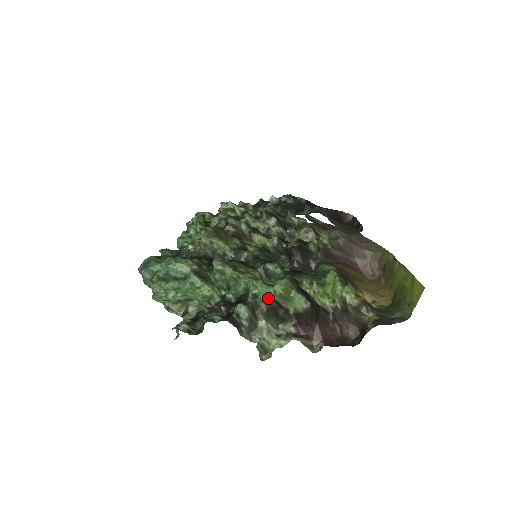
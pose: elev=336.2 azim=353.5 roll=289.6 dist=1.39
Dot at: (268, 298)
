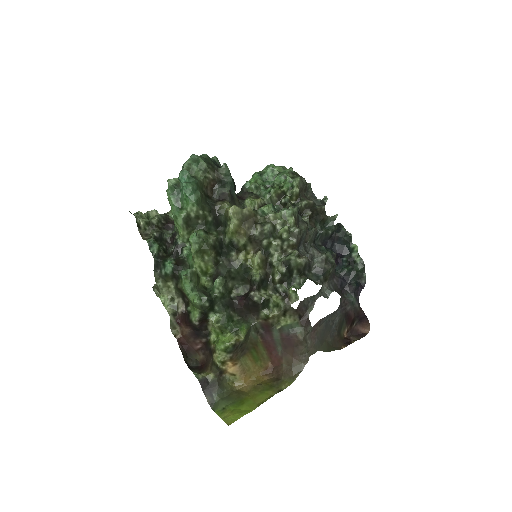
Dot at: (184, 289)
